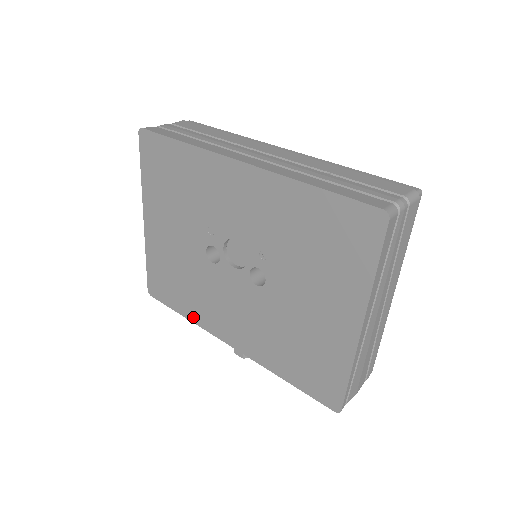
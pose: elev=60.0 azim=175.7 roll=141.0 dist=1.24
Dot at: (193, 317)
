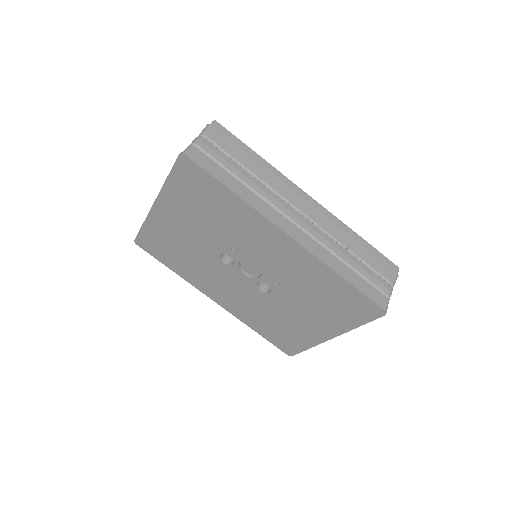
Dot at: (183, 275)
